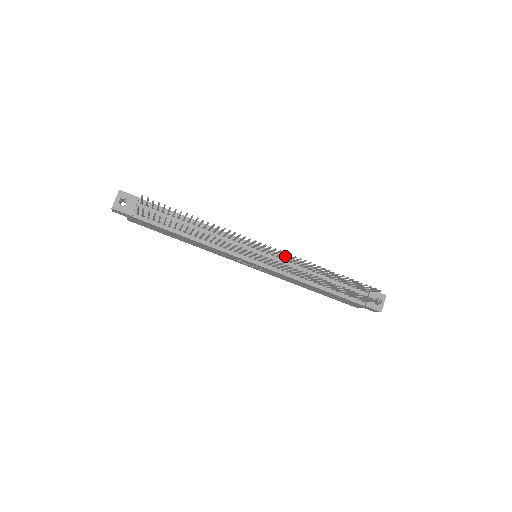
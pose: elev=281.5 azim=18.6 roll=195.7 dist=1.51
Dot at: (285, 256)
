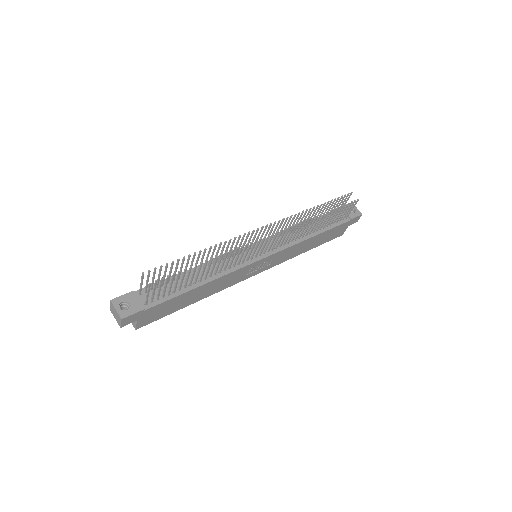
Dot at: (277, 229)
